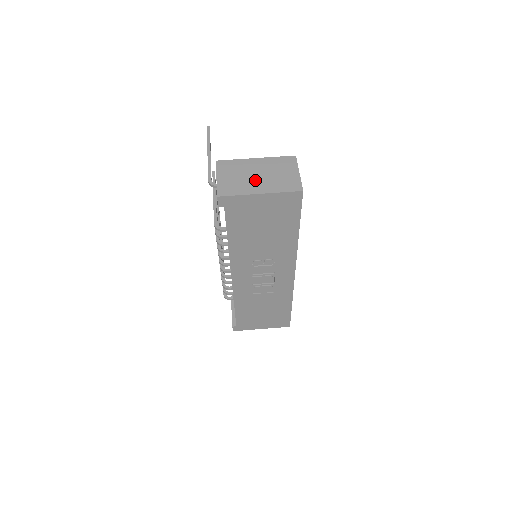
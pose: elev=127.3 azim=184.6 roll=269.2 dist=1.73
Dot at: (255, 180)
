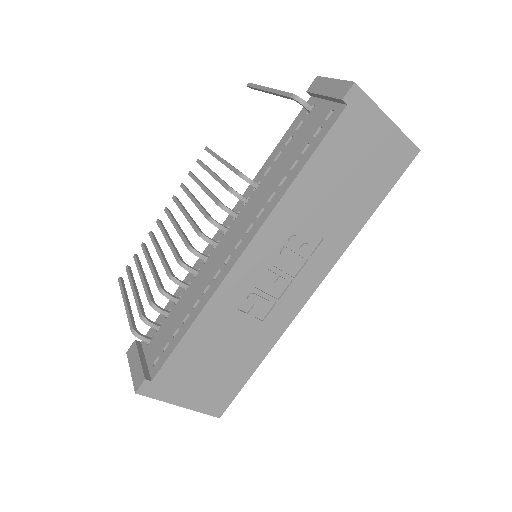
Dot at: occluded
